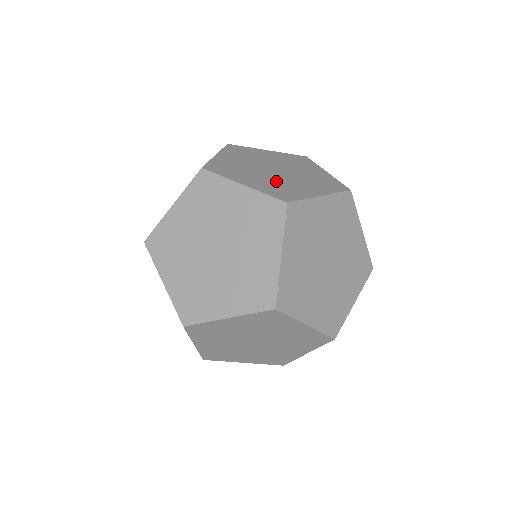
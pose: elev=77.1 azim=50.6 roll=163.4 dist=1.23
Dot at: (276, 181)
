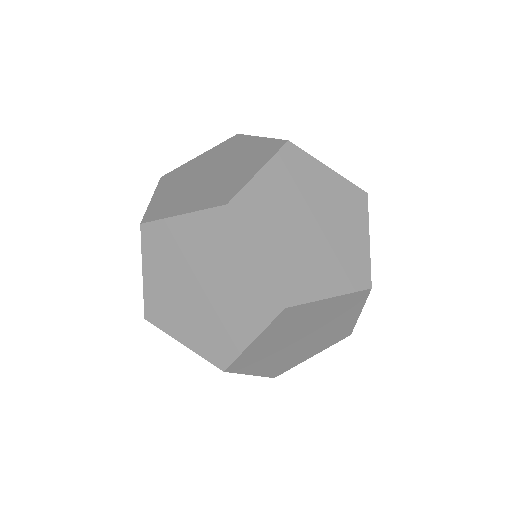
Dot at: (212, 186)
